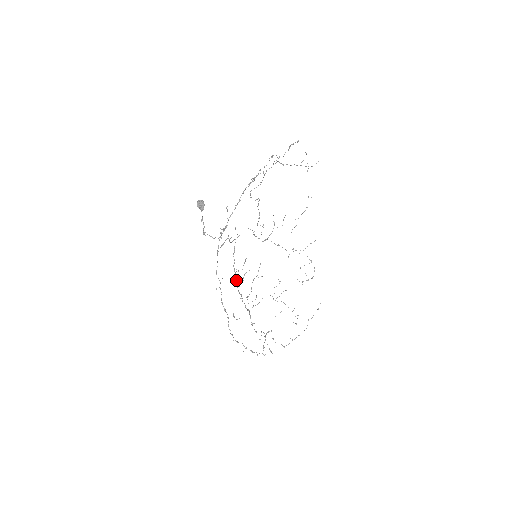
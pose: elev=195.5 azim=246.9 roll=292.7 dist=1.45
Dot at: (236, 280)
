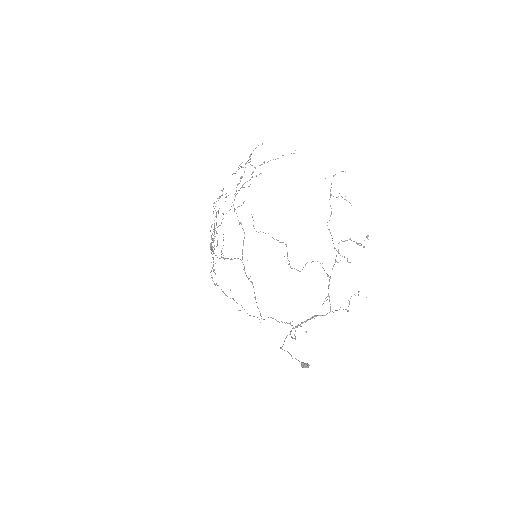
Dot at: (220, 258)
